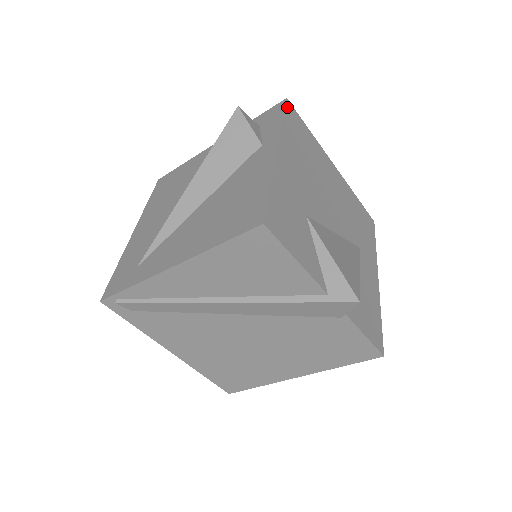
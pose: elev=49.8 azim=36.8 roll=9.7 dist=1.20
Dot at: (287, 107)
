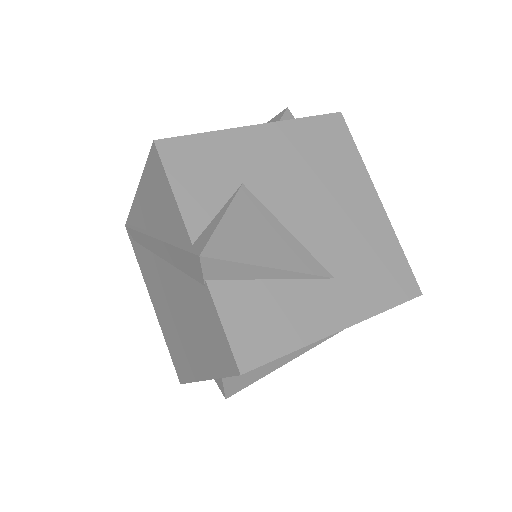
Dot at: (331, 116)
